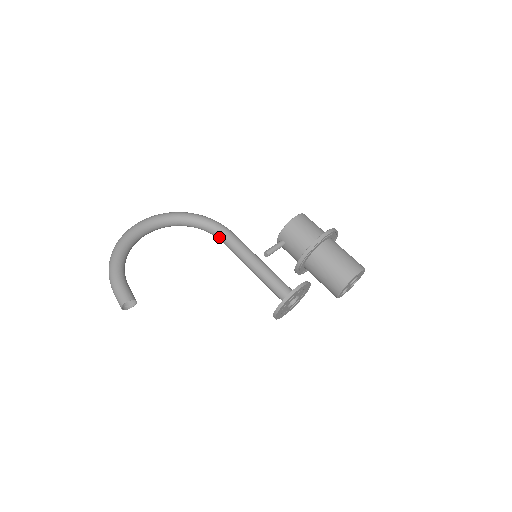
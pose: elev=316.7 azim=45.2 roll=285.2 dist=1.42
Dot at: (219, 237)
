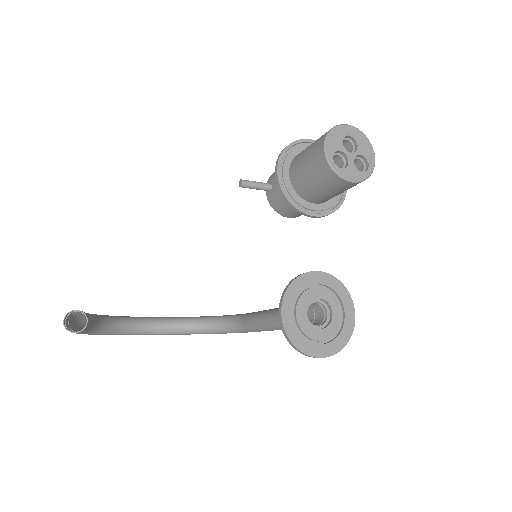
Dot at: (239, 322)
